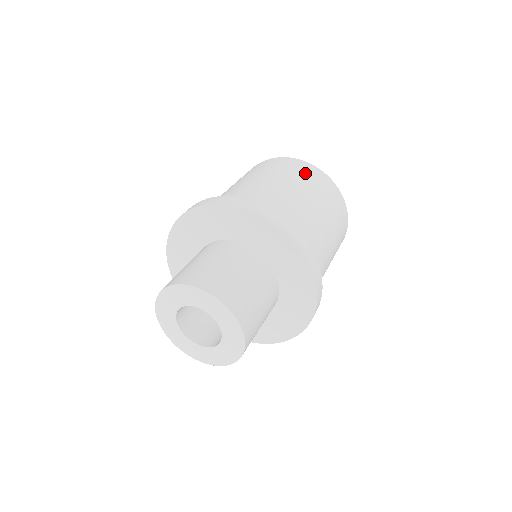
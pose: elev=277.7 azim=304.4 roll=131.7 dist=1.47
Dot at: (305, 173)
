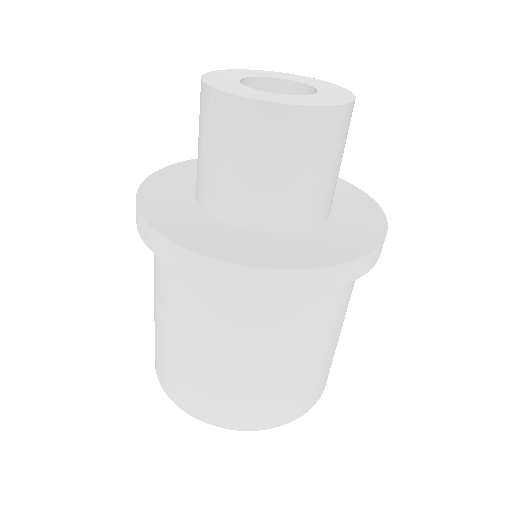
Dot at: occluded
